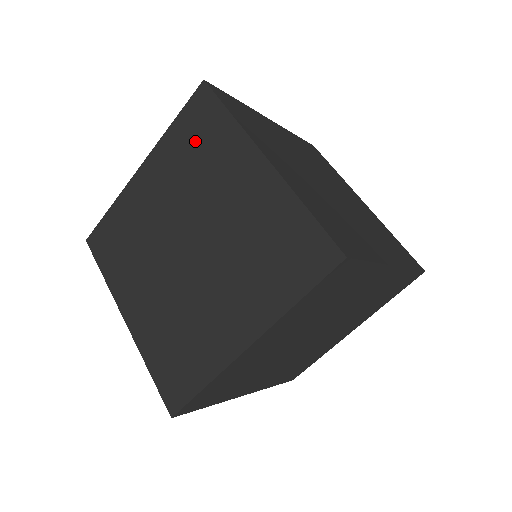
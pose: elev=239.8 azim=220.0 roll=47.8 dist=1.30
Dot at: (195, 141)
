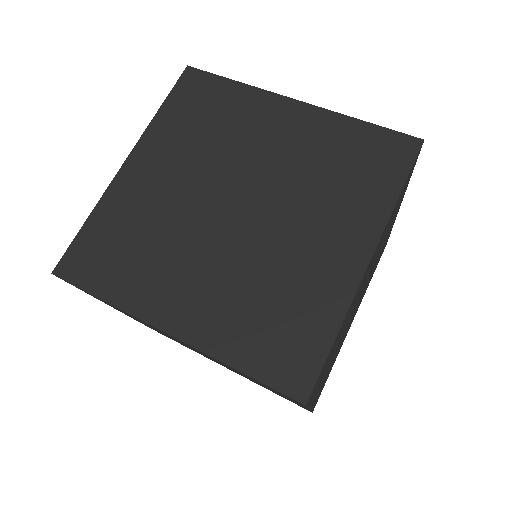
Dot at: (200, 114)
